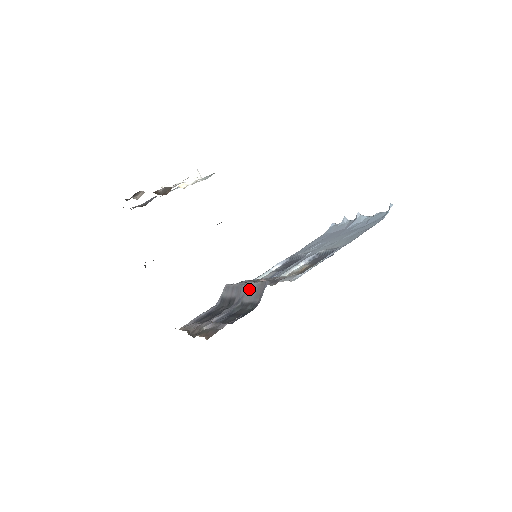
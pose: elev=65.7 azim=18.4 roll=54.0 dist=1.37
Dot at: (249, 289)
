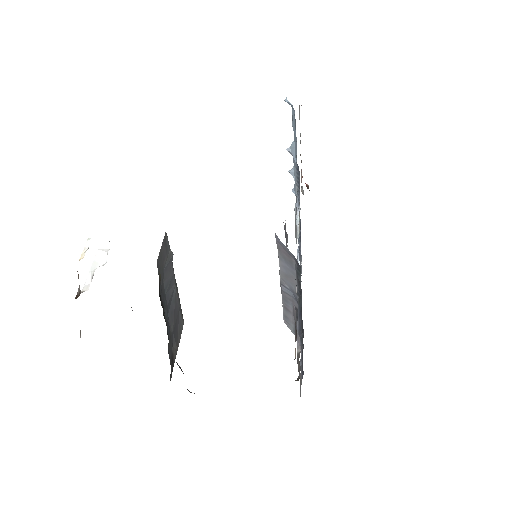
Dot at: (285, 277)
